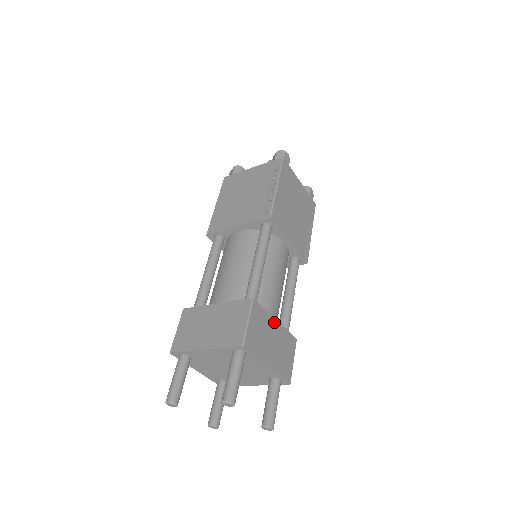
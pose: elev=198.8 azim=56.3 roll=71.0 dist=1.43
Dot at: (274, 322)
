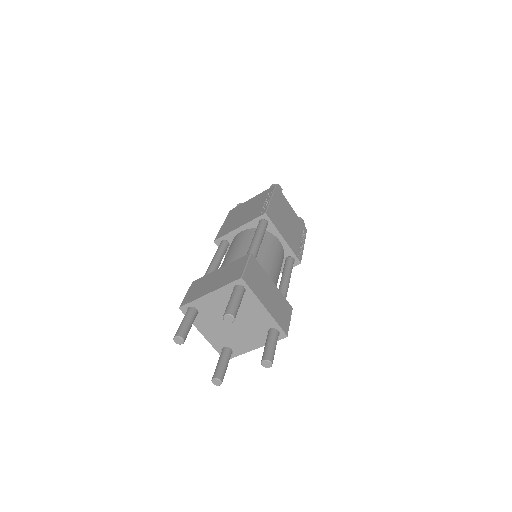
Dot at: (270, 281)
